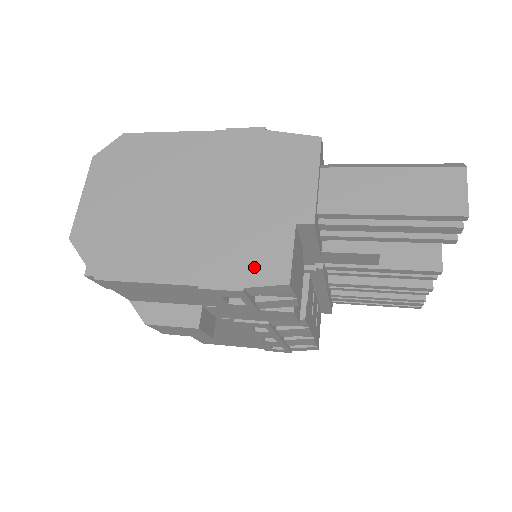
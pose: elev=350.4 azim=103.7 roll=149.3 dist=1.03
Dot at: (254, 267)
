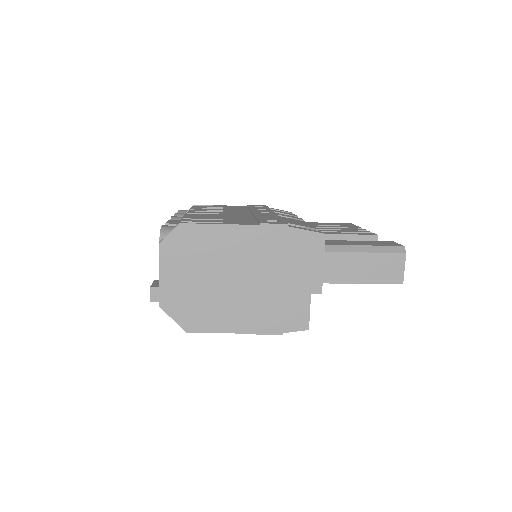
Dot at: (288, 321)
